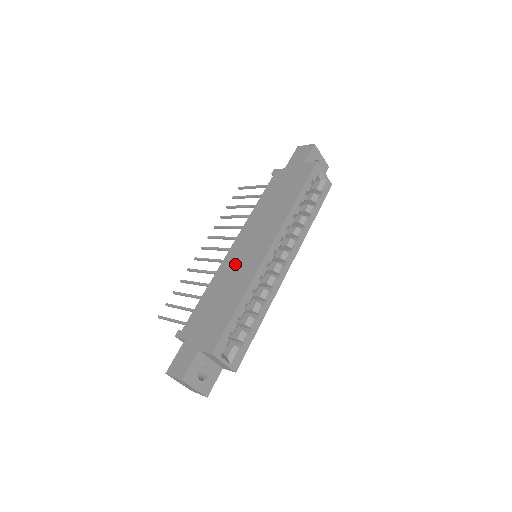
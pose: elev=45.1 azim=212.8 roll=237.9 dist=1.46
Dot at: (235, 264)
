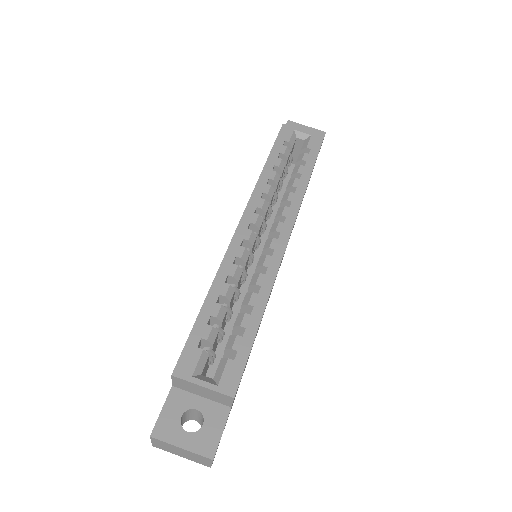
Dot at: occluded
